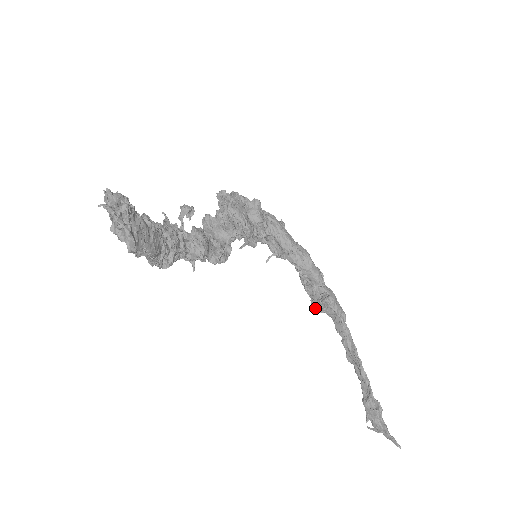
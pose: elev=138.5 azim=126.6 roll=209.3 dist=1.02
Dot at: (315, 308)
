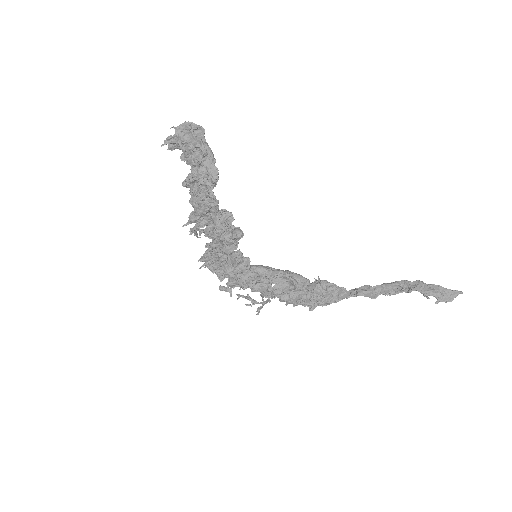
Dot at: (321, 296)
